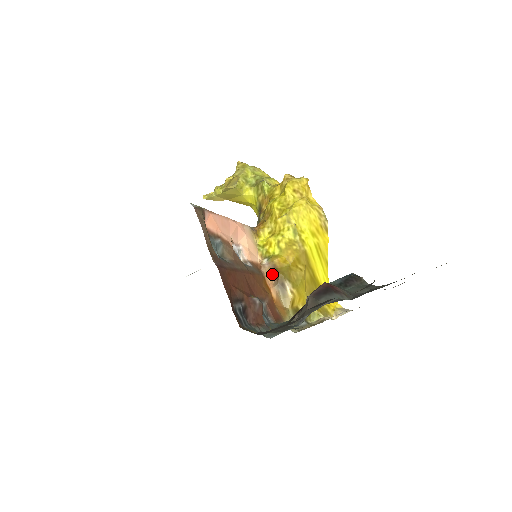
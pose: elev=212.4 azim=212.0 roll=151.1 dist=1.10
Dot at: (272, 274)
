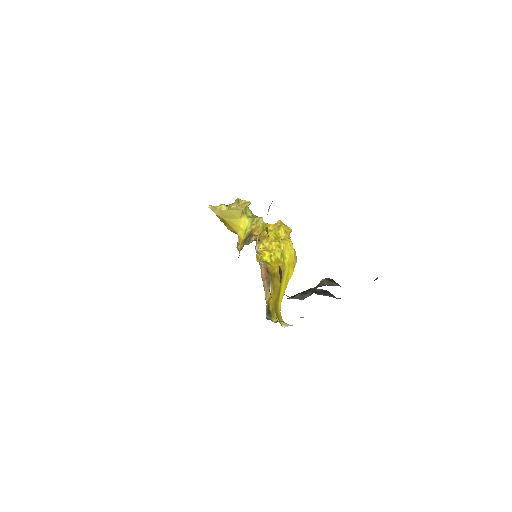
Dot at: (264, 273)
